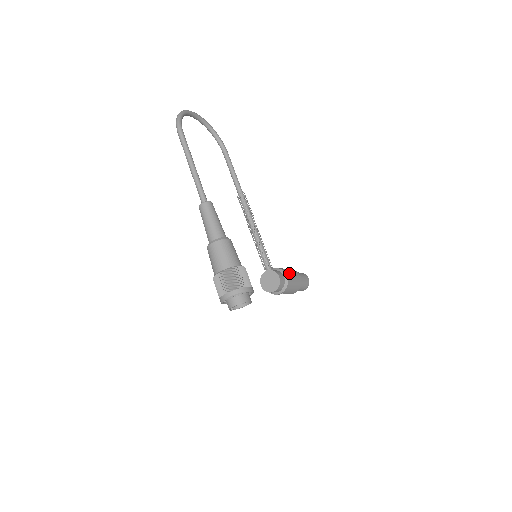
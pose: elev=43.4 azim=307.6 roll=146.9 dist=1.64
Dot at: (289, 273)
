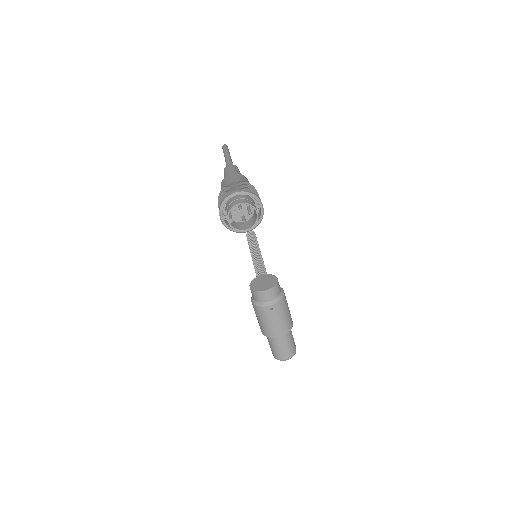
Dot at: occluded
